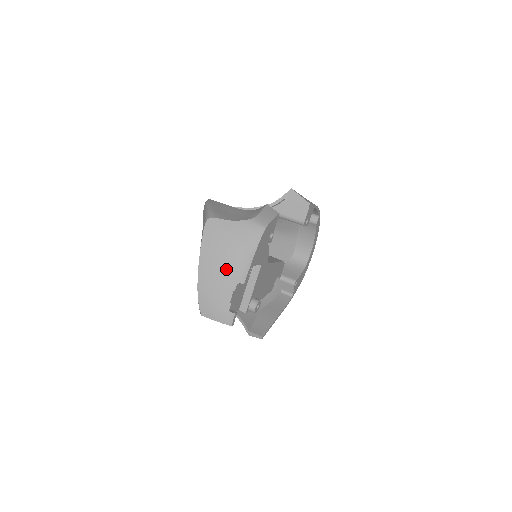
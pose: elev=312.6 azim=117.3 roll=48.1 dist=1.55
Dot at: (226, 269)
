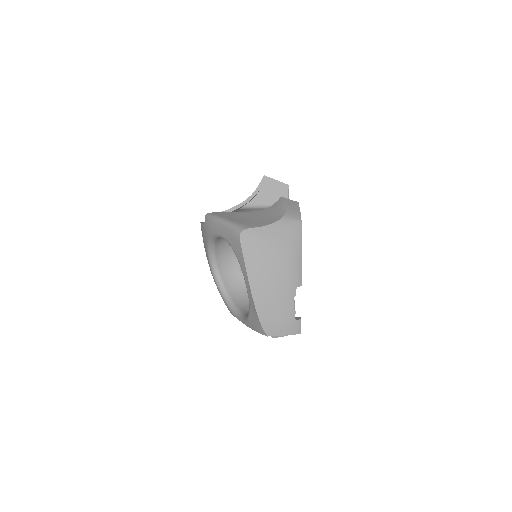
Dot at: (281, 278)
